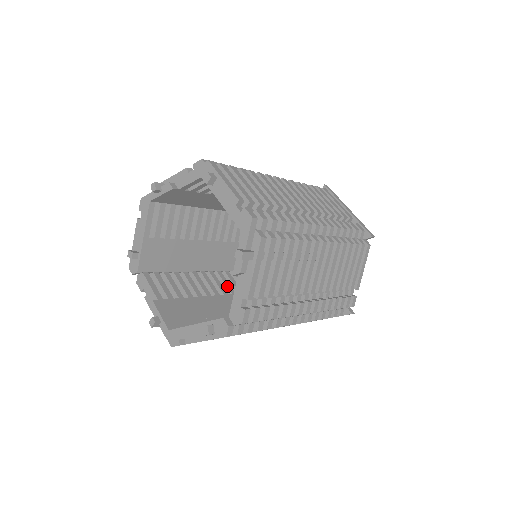
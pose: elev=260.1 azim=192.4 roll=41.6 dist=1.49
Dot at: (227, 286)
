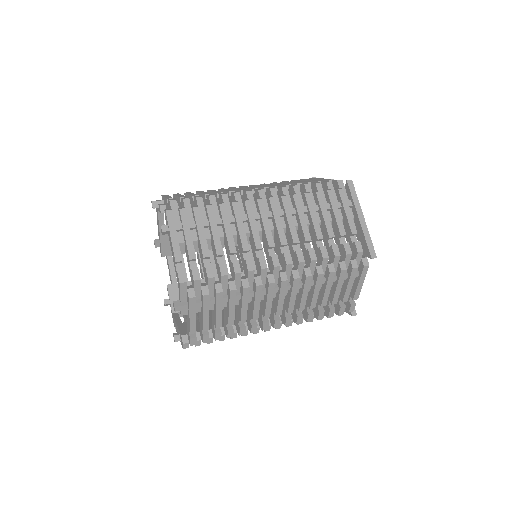
Dot at: occluded
